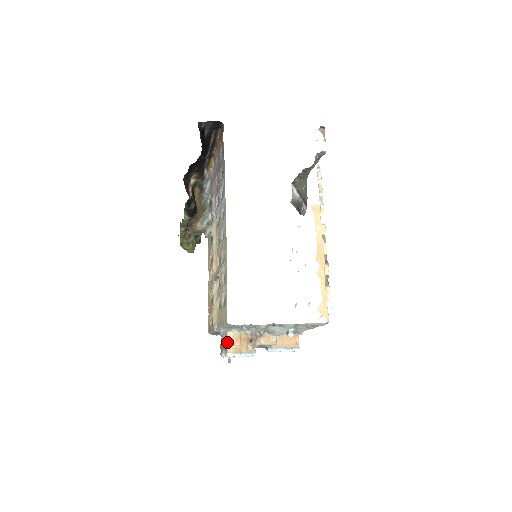
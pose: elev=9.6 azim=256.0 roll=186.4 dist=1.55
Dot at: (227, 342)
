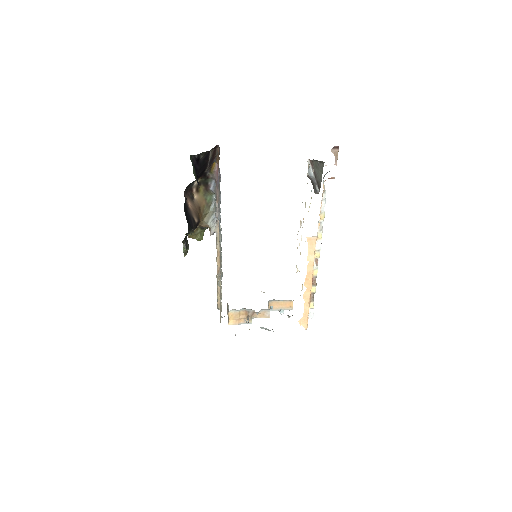
Dot at: (228, 317)
